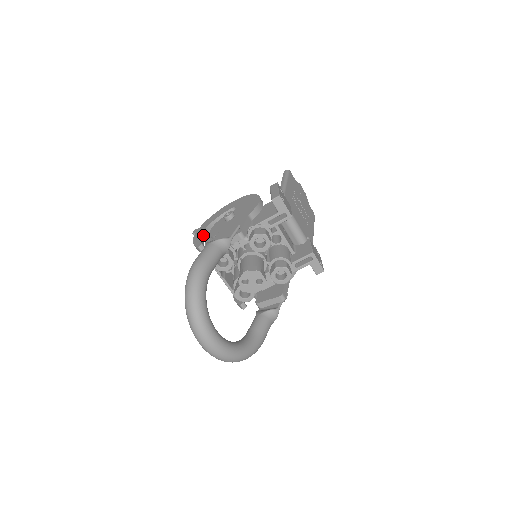
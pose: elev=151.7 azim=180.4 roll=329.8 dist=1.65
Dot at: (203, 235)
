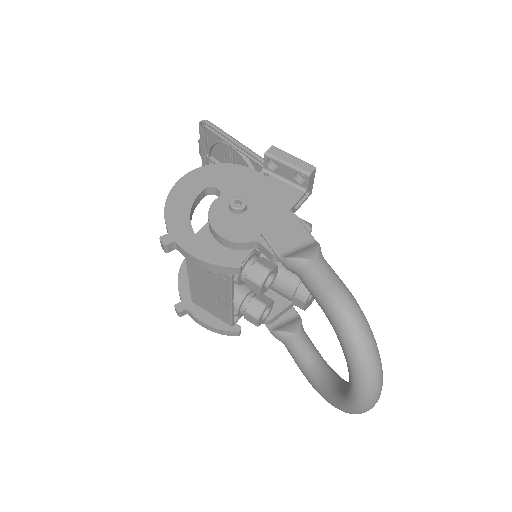
Dot at: (201, 244)
